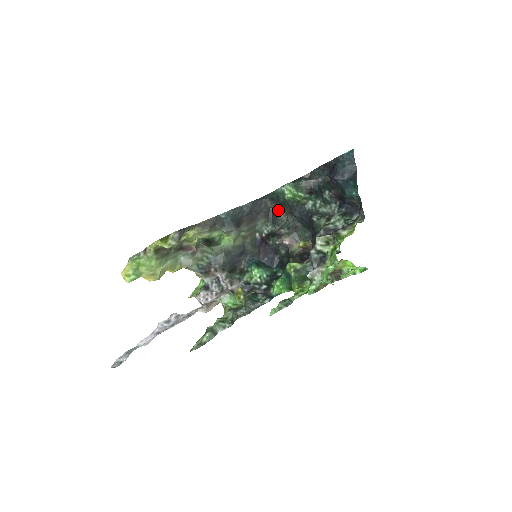
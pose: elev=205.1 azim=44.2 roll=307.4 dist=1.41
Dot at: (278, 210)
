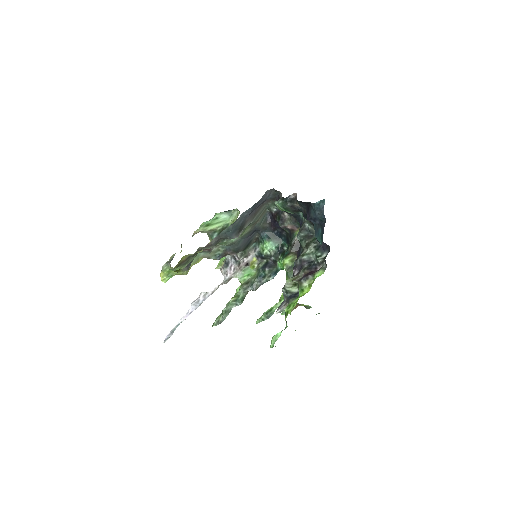
Dot at: occluded
